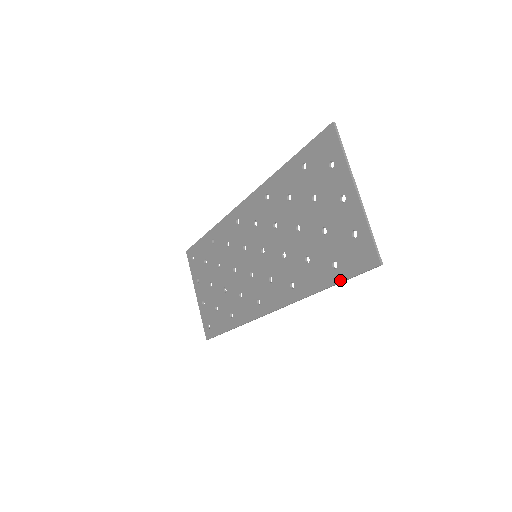
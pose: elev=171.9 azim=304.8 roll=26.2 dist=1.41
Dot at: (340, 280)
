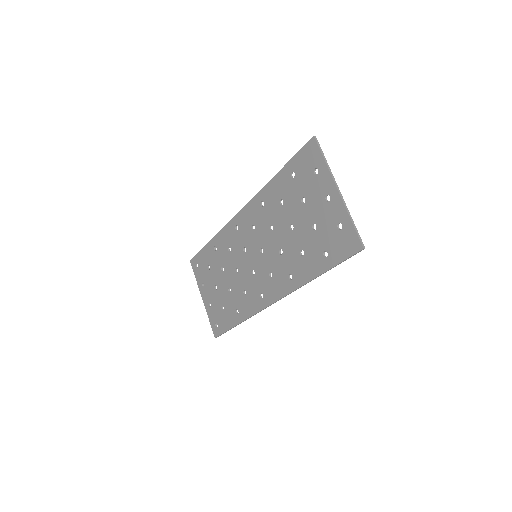
Dot at: (331, 266)
